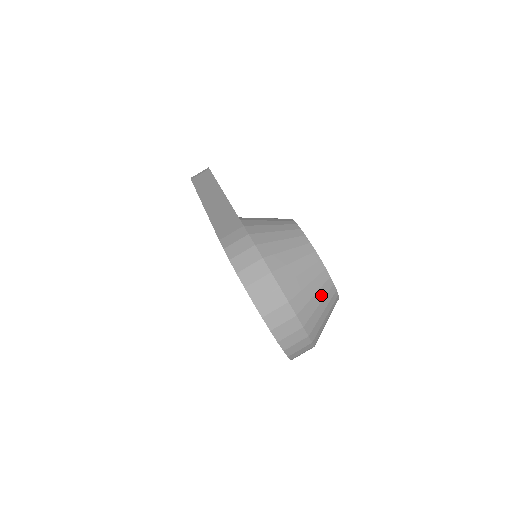
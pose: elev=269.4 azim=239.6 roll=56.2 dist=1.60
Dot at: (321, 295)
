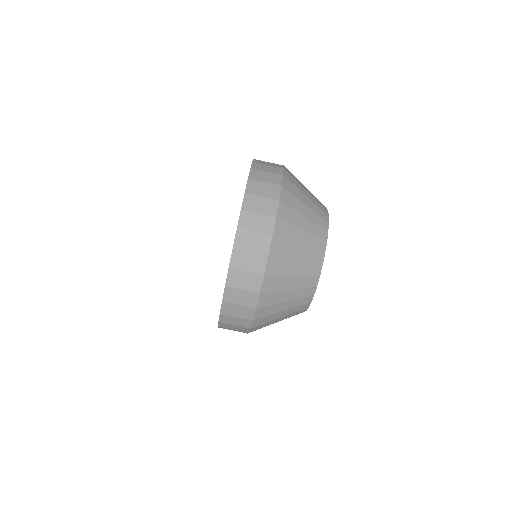
Dot at: (308, 242)
